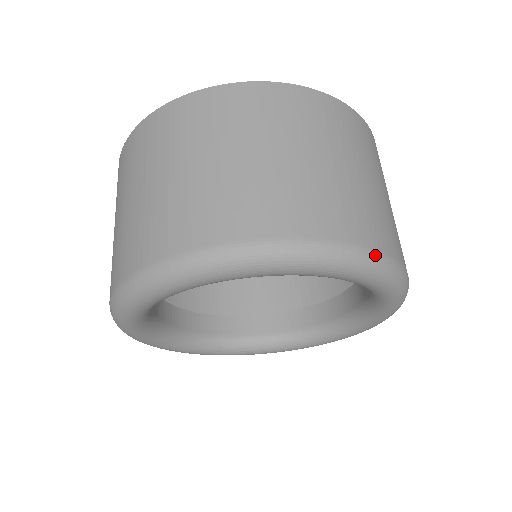
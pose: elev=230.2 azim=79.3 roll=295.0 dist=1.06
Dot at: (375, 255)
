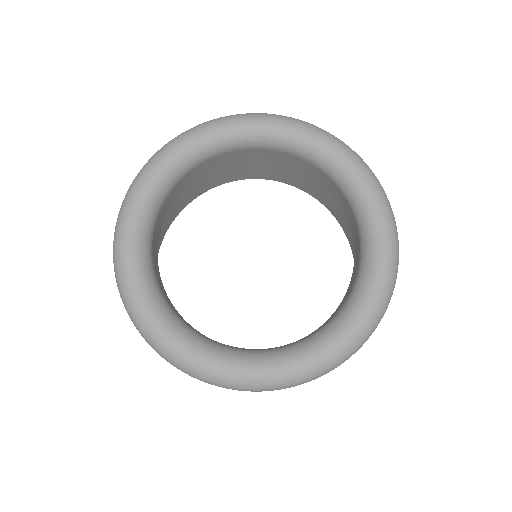
Dot at: occluded
